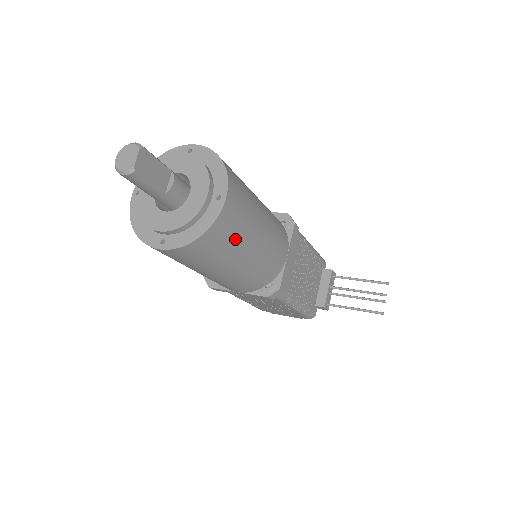
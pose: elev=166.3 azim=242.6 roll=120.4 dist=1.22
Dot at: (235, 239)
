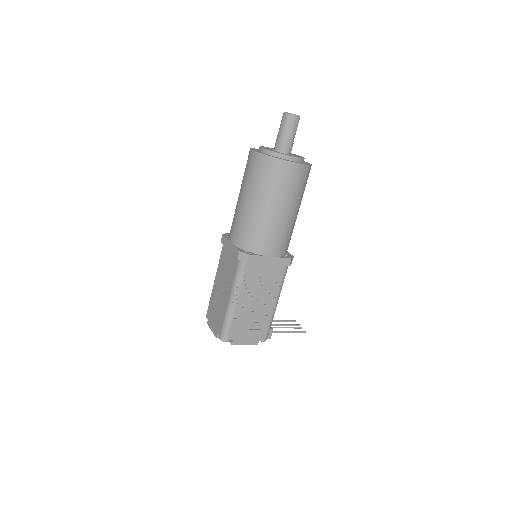
Dot at: occluded
